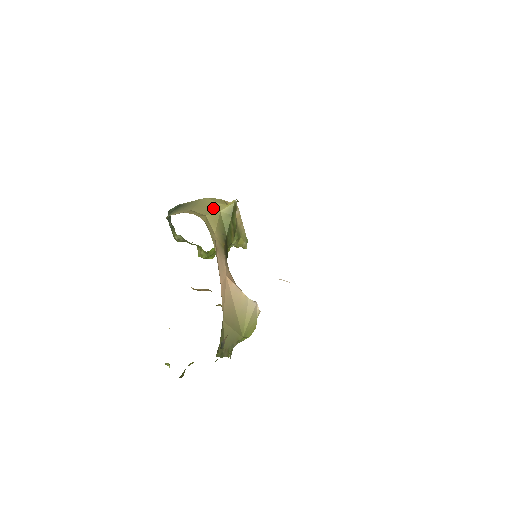
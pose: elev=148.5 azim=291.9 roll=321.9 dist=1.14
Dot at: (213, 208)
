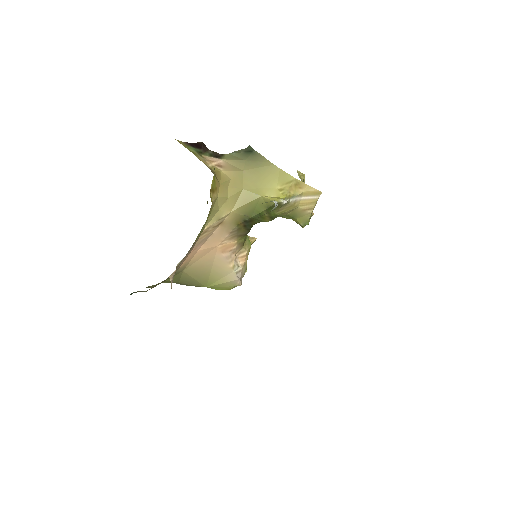
Dot at: (263, 186)
